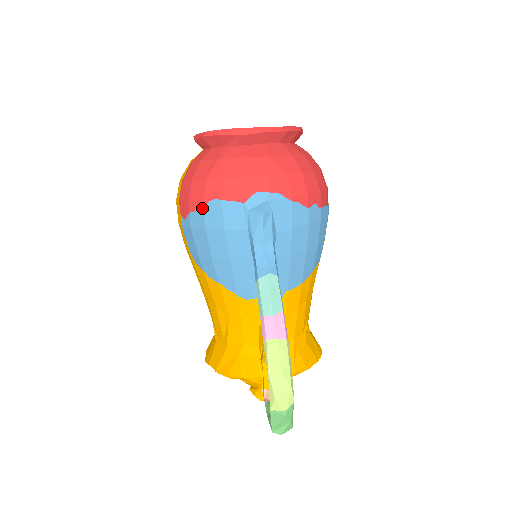
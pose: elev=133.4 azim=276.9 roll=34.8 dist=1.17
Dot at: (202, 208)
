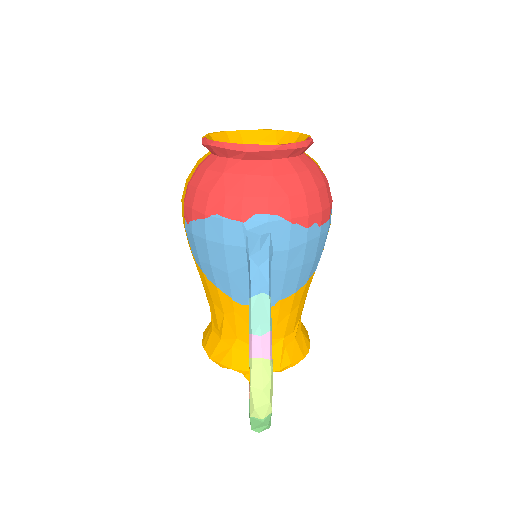
Dot at: (204, 220)
